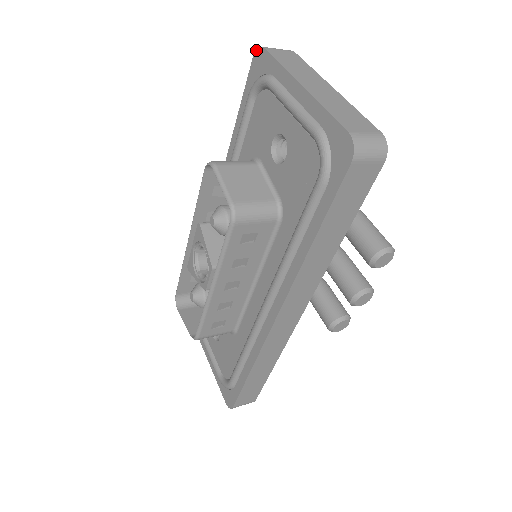
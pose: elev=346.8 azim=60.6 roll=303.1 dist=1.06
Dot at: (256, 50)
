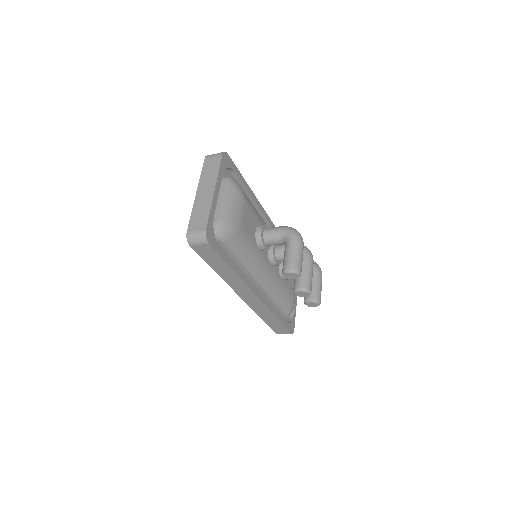
Dot at: occluded
